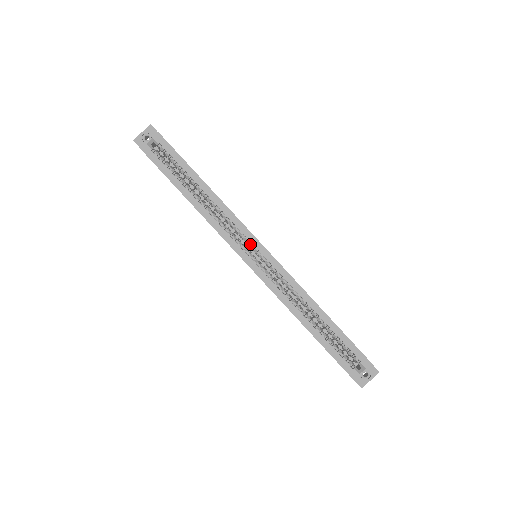
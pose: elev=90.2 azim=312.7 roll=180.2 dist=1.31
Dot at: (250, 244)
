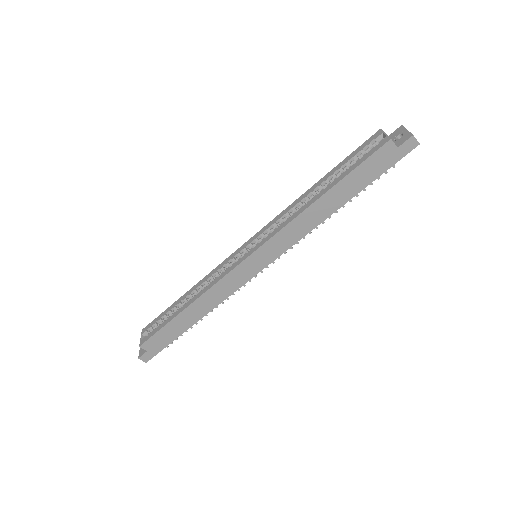
Dot at: (238, 255)
